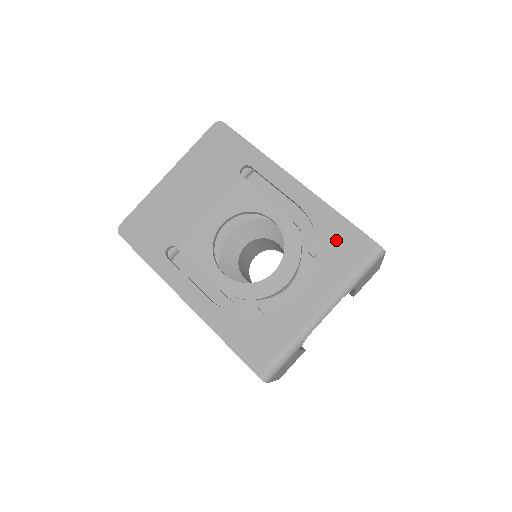
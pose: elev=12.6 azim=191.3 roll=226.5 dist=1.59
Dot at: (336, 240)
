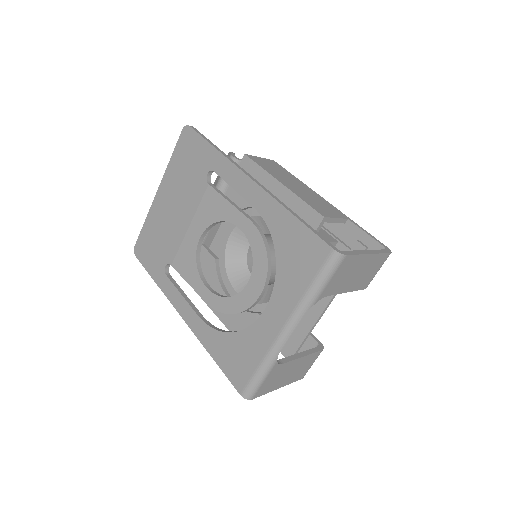
Dot at: (291, 247)
